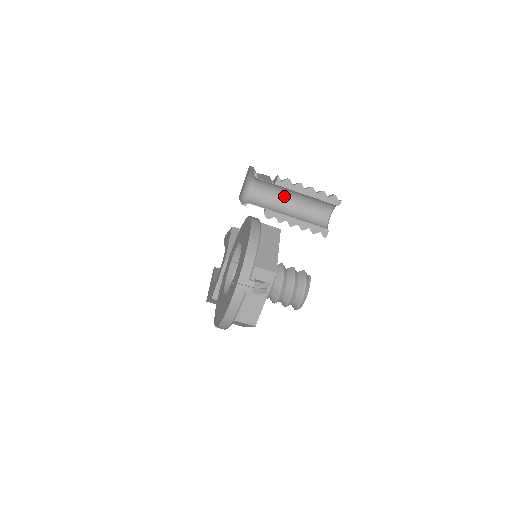
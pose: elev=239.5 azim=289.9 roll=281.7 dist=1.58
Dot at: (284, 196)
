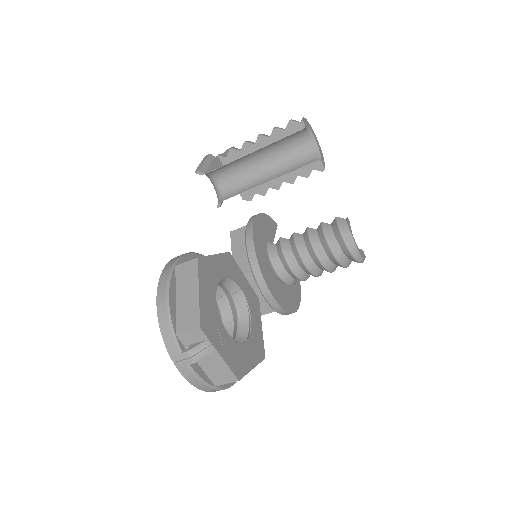
Dot at: (249, 163)
